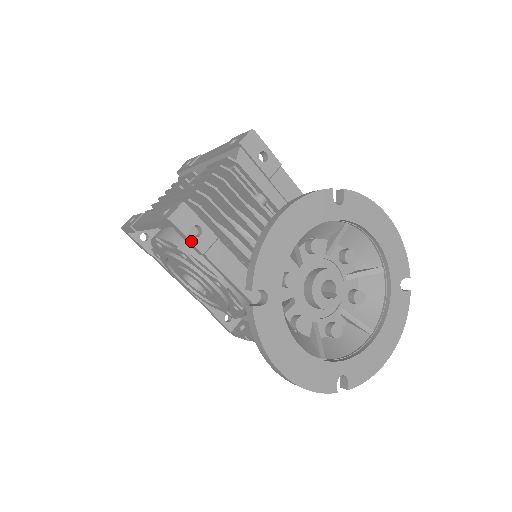
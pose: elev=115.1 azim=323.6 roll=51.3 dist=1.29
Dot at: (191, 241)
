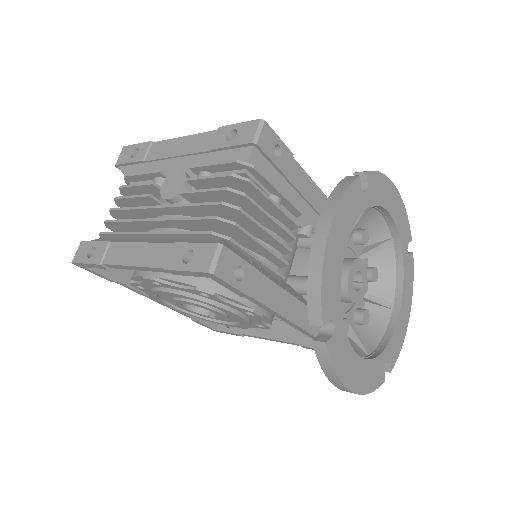
Dot at: (237, 288)
